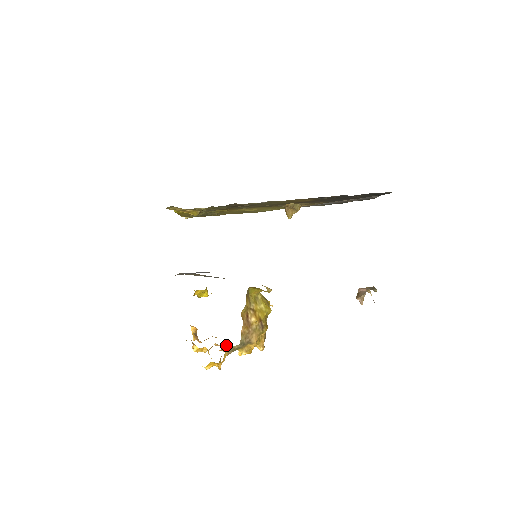
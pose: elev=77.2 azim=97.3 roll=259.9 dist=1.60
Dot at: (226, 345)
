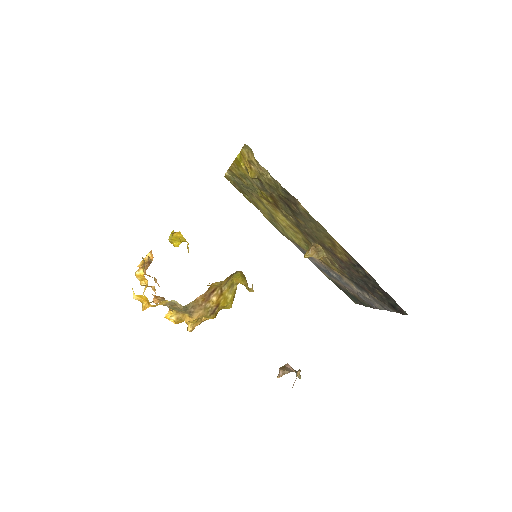
Dot at: (163, 297)
